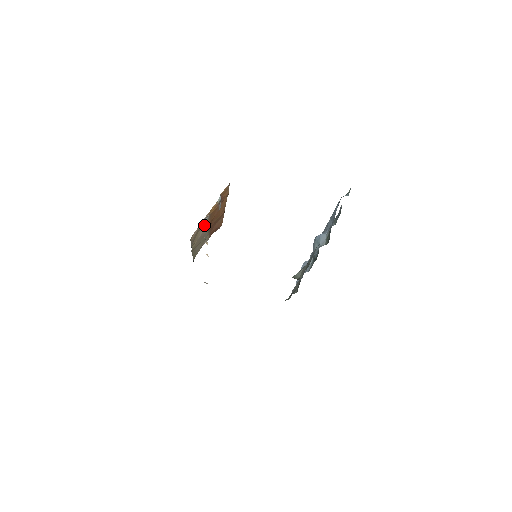
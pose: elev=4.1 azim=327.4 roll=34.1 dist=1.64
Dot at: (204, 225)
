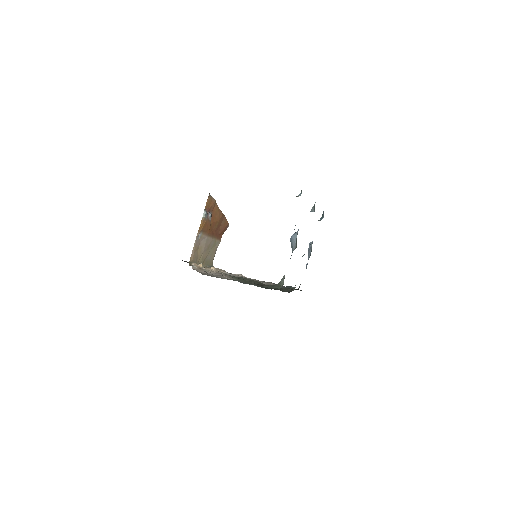
Dot at: (202, 240)
